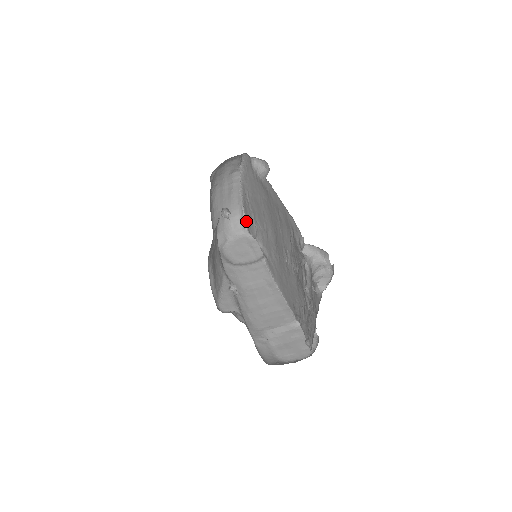
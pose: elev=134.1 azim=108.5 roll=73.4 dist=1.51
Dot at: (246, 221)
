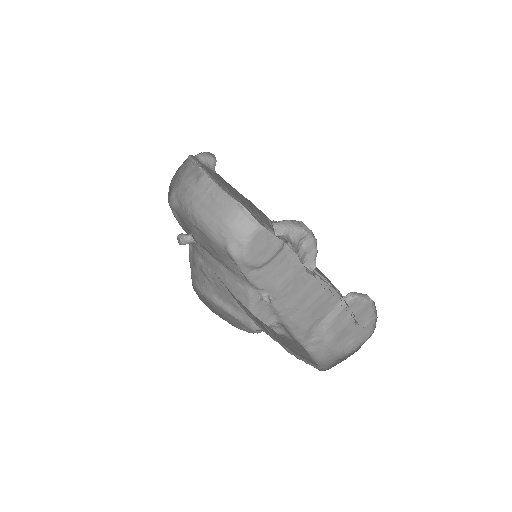
Dot at: occluded
